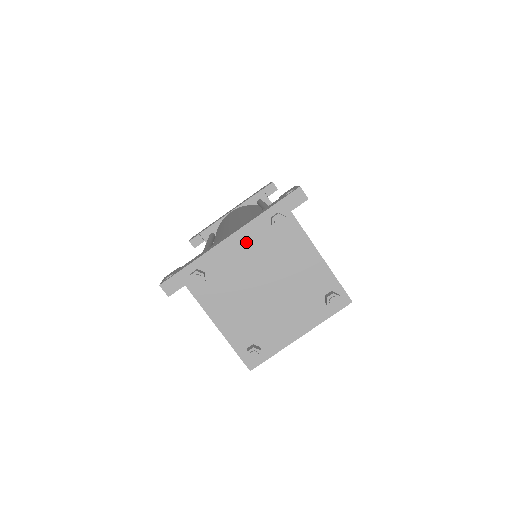
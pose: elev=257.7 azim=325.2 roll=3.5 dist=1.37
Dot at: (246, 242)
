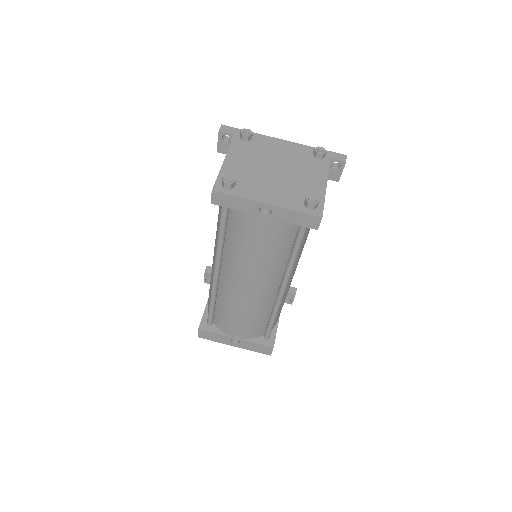
Dot at: (290, 148)
